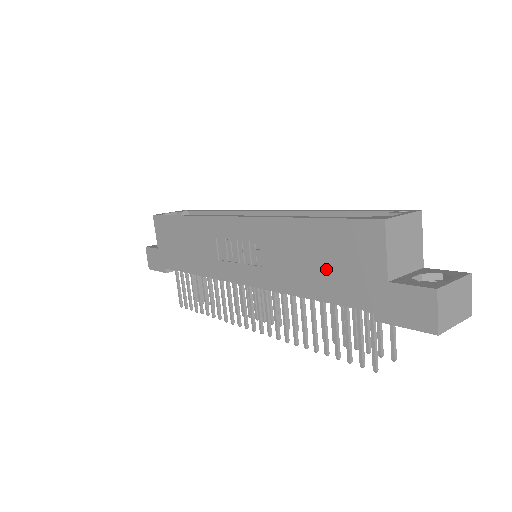
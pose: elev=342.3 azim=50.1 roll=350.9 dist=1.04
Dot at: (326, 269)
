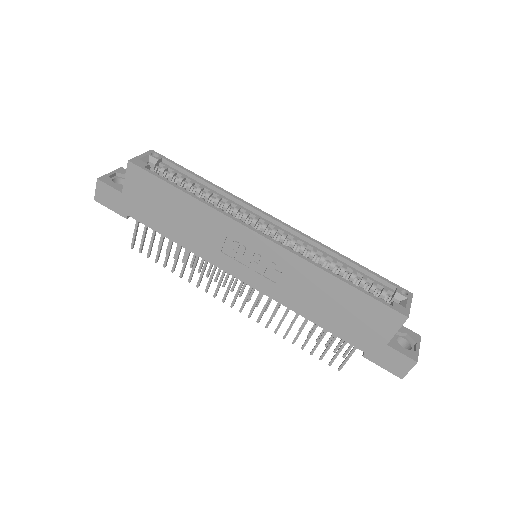
Dot at: (341, 316)
